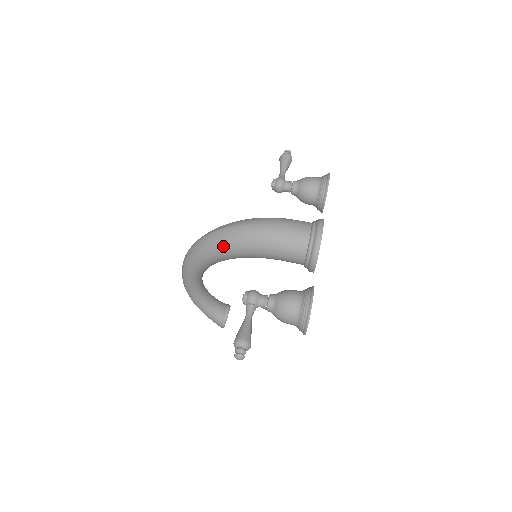
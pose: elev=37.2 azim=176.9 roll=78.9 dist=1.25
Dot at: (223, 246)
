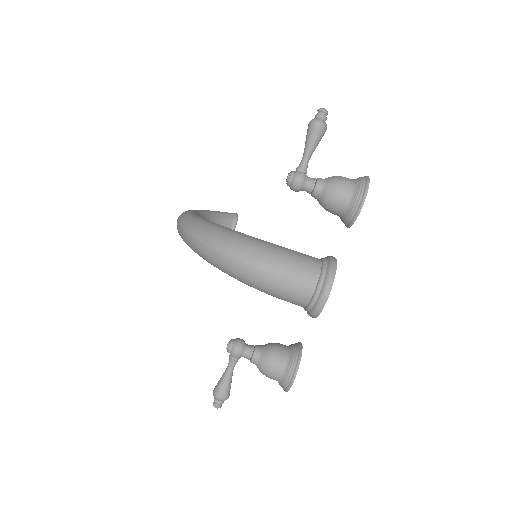
Dot at: (214, 266)
